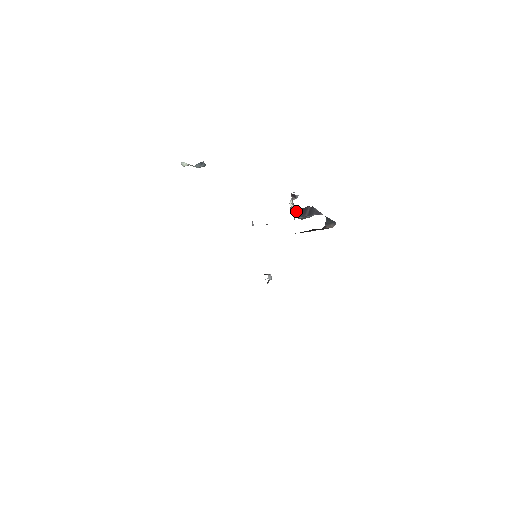
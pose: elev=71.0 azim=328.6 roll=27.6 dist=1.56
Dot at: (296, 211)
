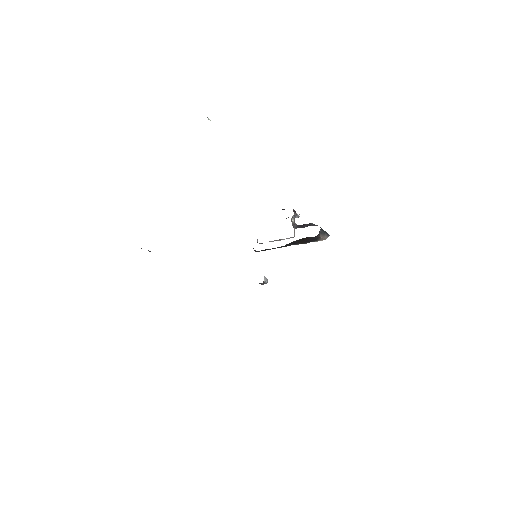
Dot at: occluded
